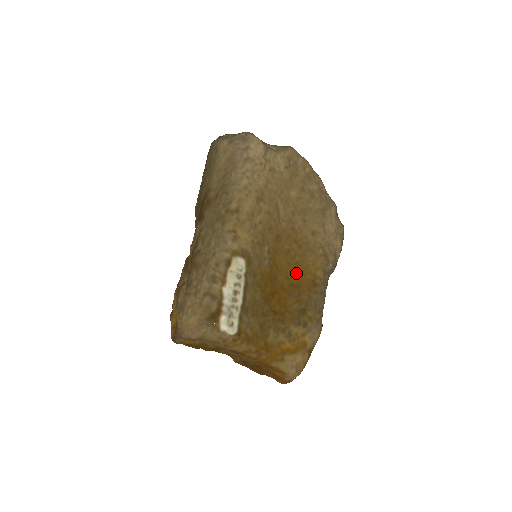
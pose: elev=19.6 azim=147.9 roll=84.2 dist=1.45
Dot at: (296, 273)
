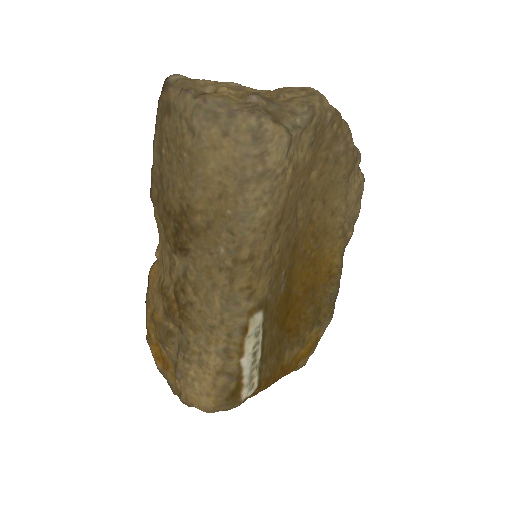
Dot at: (311, 273)
